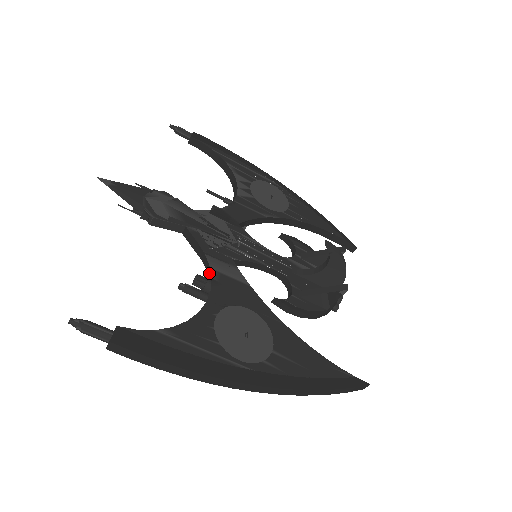
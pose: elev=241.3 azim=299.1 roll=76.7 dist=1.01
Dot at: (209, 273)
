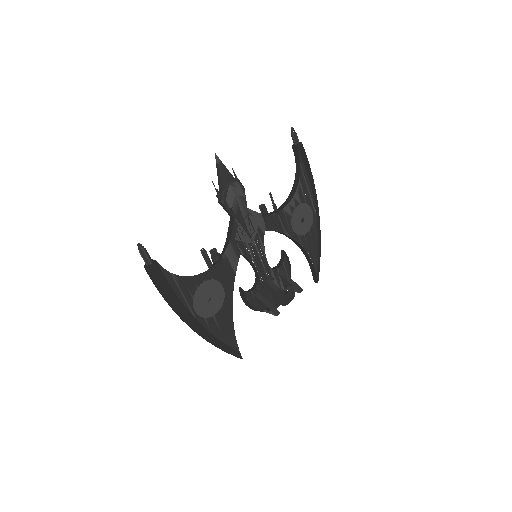
Dot at: (223, 252)
